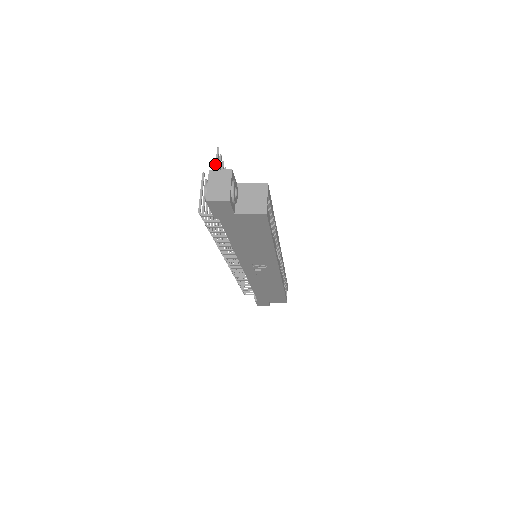
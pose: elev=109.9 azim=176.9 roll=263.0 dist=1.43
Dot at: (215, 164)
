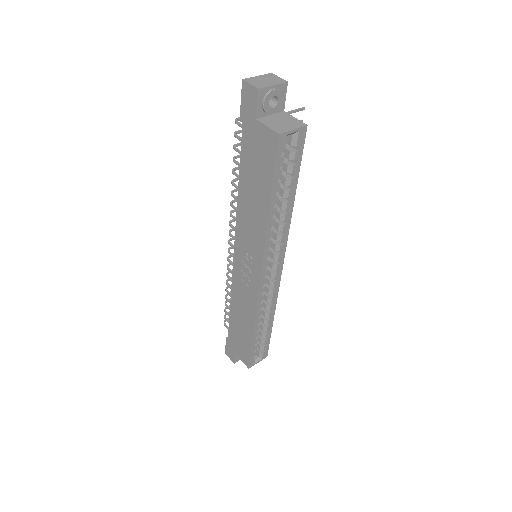
Dot at: (289, 111)
